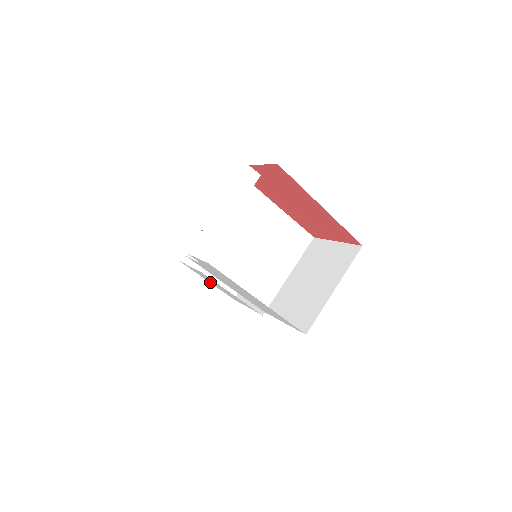
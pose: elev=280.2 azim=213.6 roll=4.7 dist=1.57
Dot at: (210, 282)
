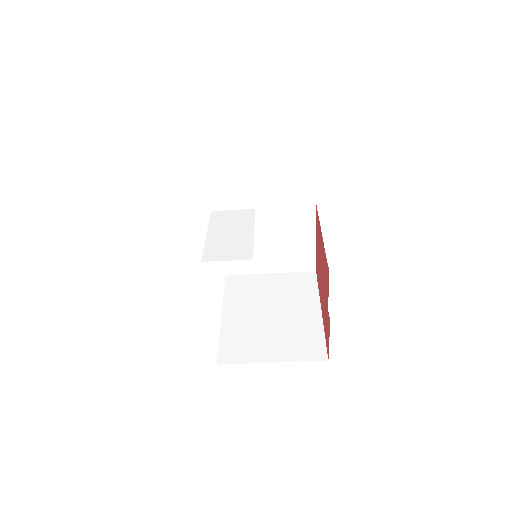
Dot at: occluded
